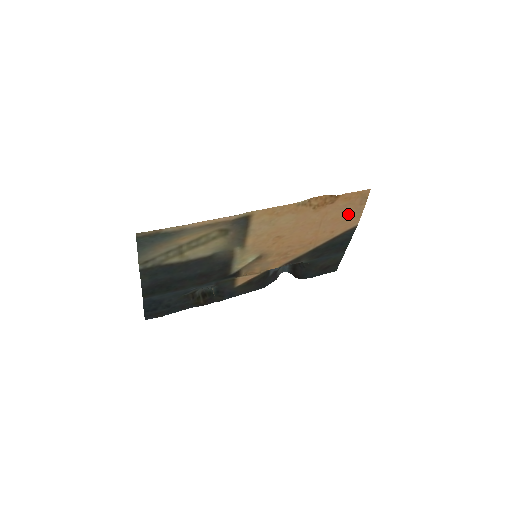
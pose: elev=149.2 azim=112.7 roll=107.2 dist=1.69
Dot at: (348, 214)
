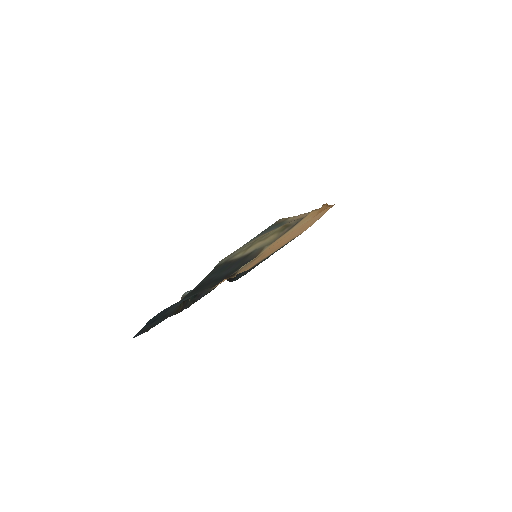
Dot at: (312, 223)
